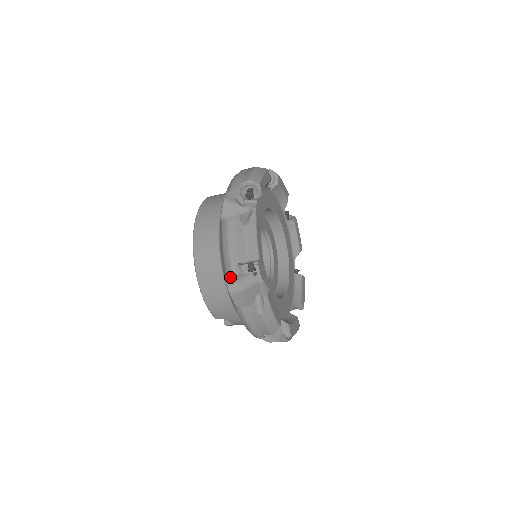
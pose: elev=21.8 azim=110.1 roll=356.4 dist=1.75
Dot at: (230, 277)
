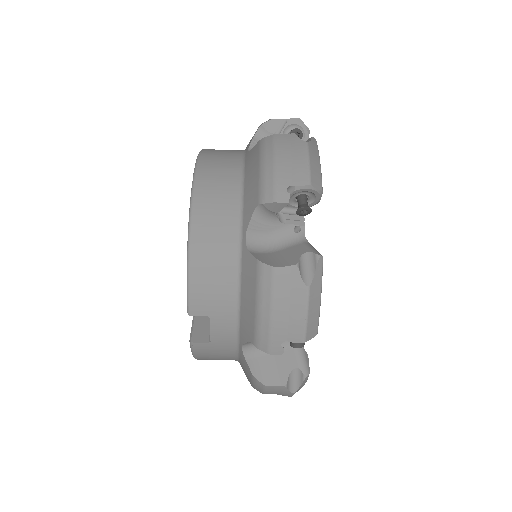
Dot at: (257, 220)
